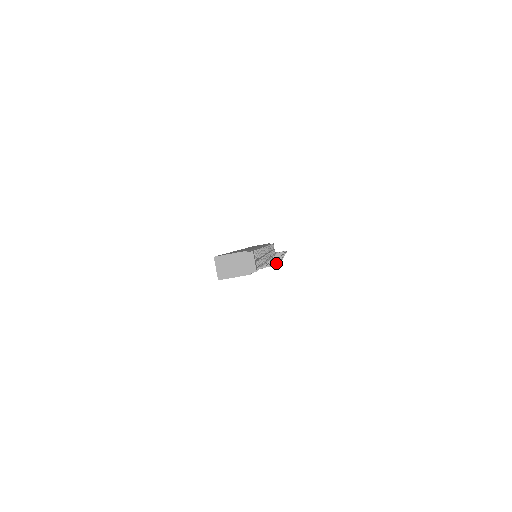
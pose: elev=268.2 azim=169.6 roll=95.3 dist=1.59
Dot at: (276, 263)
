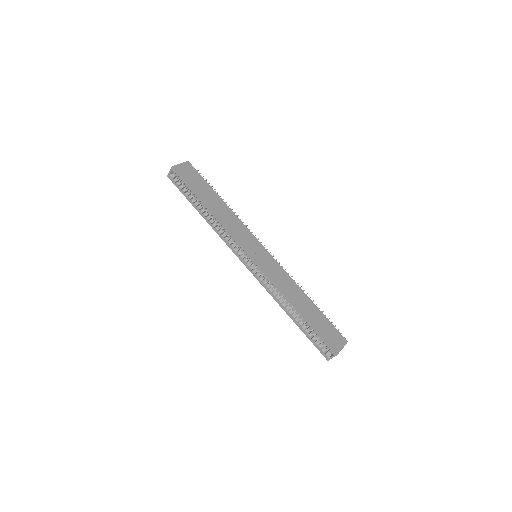
Dot at: occluded
